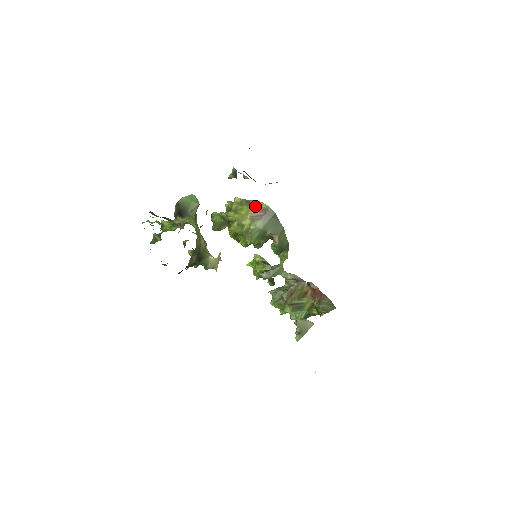
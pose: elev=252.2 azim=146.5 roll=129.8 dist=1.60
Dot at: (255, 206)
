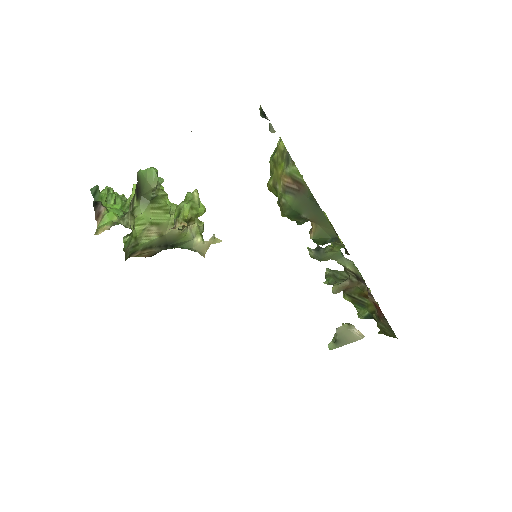
Dot at: (290, 171)
